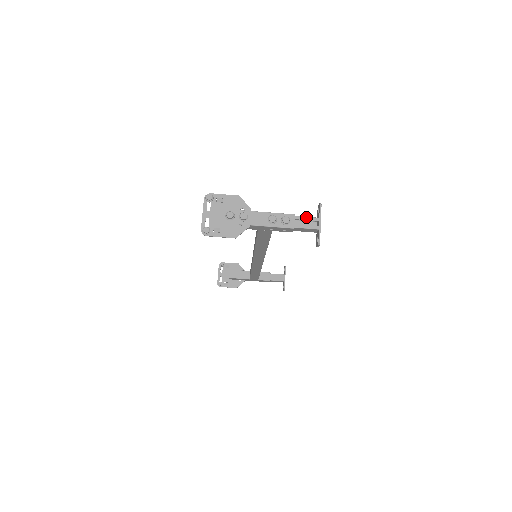
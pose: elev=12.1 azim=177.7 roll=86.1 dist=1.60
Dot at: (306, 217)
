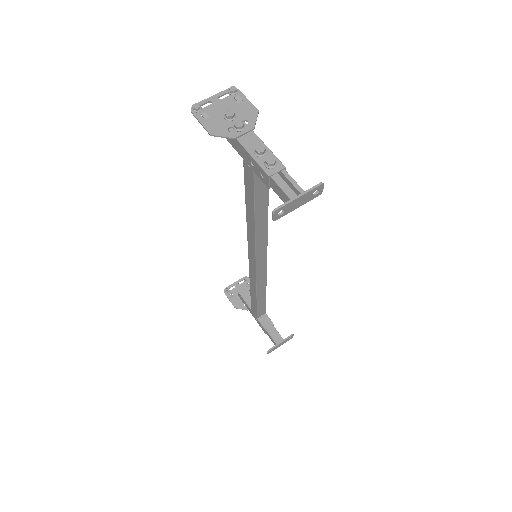
Dot at: (294, 180)
